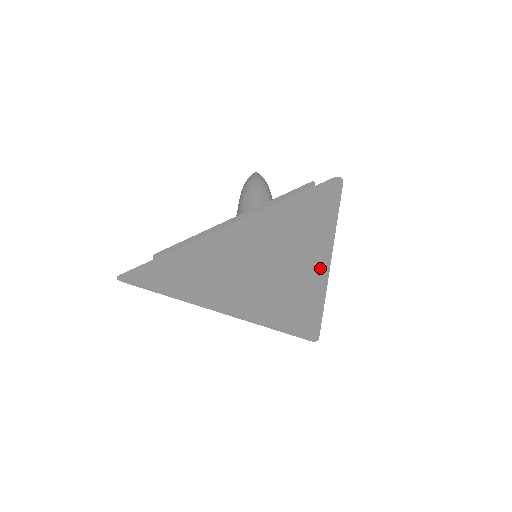
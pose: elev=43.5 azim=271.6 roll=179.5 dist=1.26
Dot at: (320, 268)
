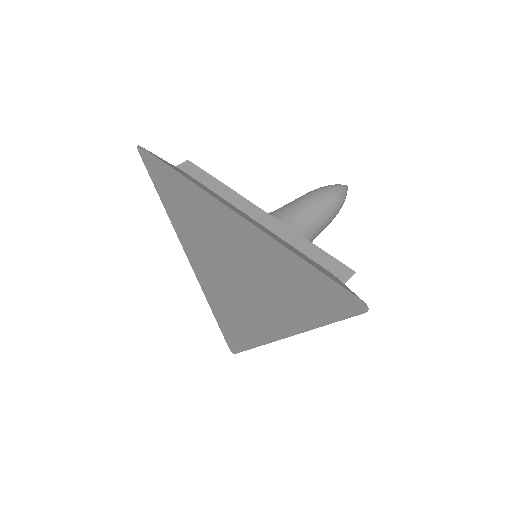
Dot at: (284, 327)
